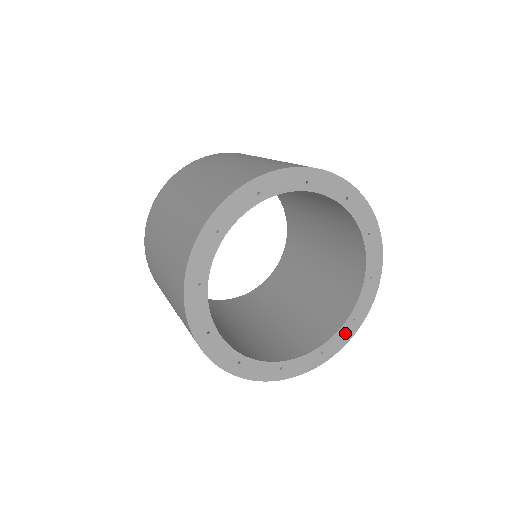
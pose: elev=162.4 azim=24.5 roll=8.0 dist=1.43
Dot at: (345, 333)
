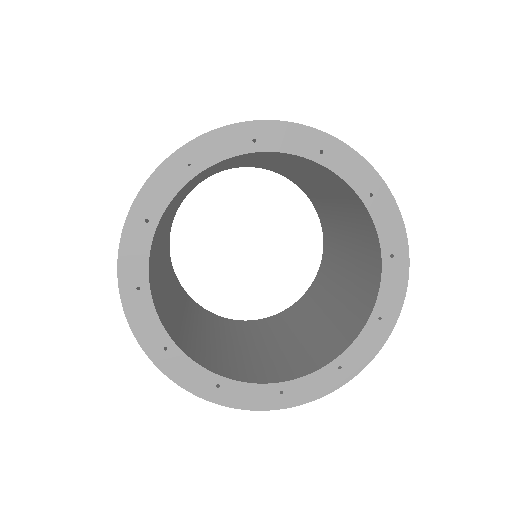
Dot at: (371, 338)
